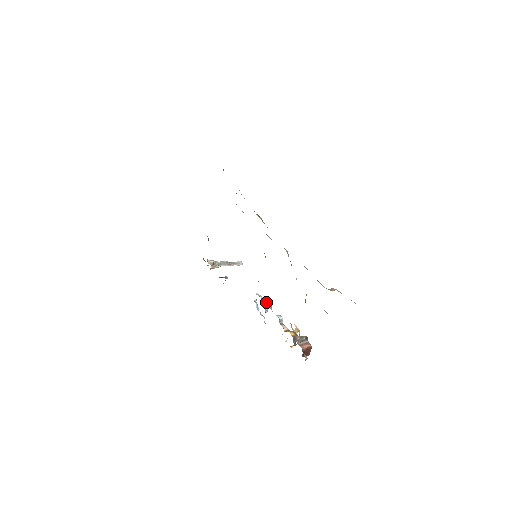
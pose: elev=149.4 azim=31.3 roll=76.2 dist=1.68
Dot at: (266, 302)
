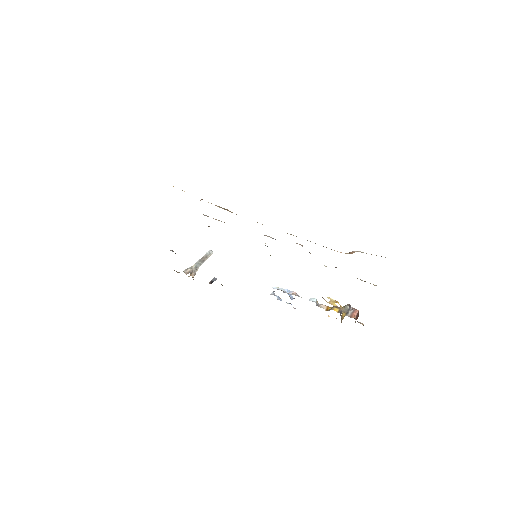
Dot at: (288, 291)
